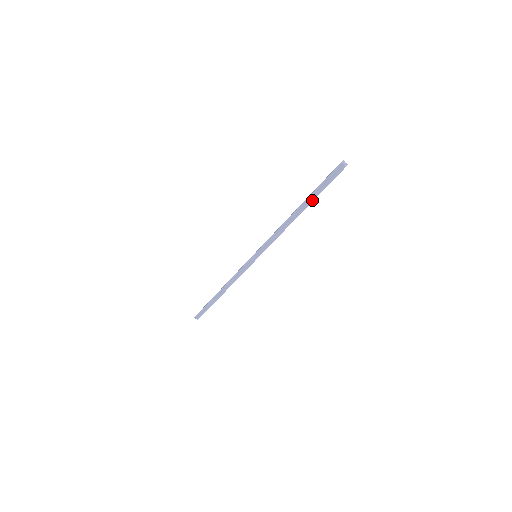
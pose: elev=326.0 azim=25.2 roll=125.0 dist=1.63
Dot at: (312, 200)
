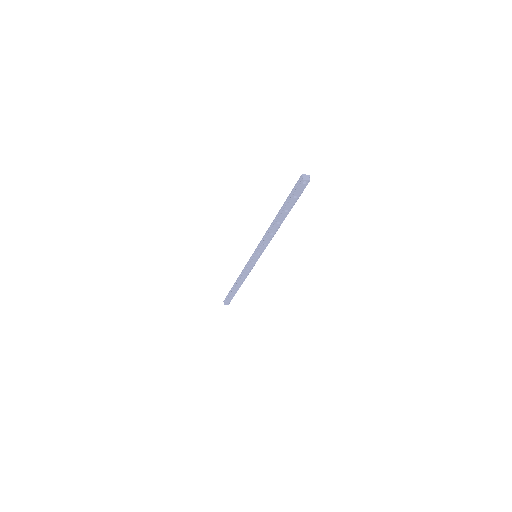
Dot at: (283, 208)
